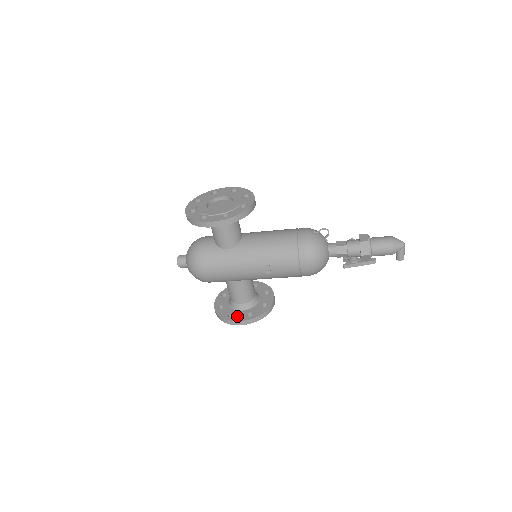
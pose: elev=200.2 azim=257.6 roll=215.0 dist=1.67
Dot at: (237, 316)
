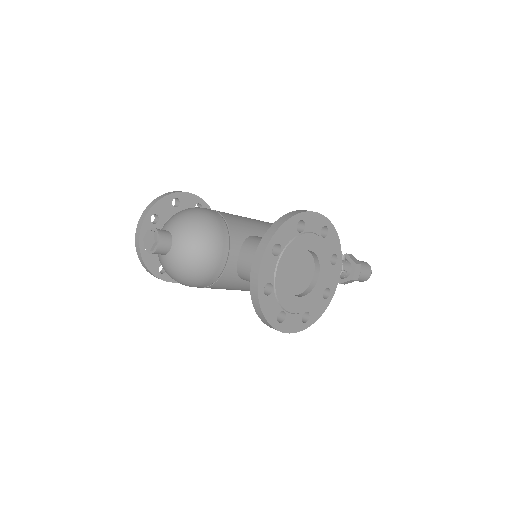
Dot at: occluded
